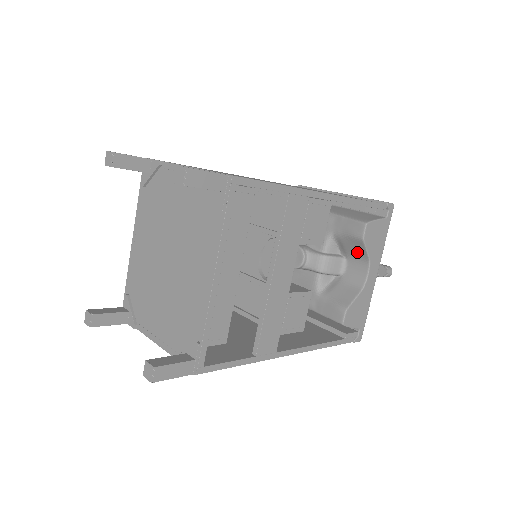
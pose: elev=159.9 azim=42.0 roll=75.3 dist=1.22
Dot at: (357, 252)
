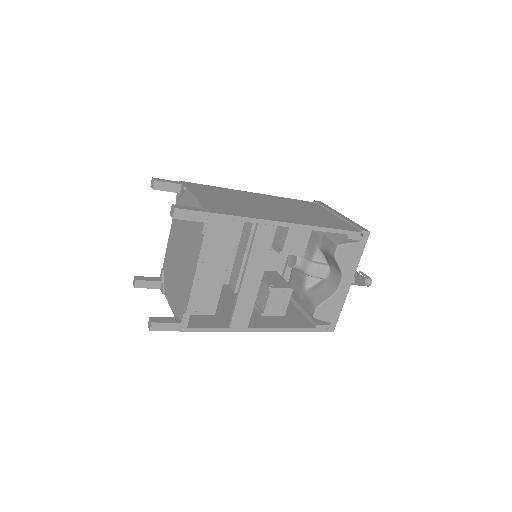
Dot at: (334, 265)
